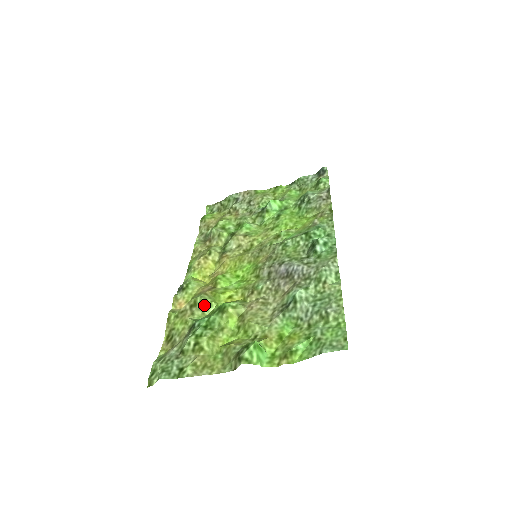
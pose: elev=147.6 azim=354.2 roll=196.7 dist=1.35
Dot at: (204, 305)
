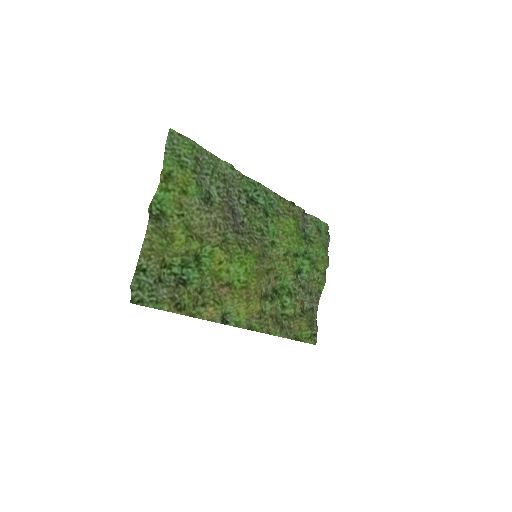
Dot at: (204, 282)
